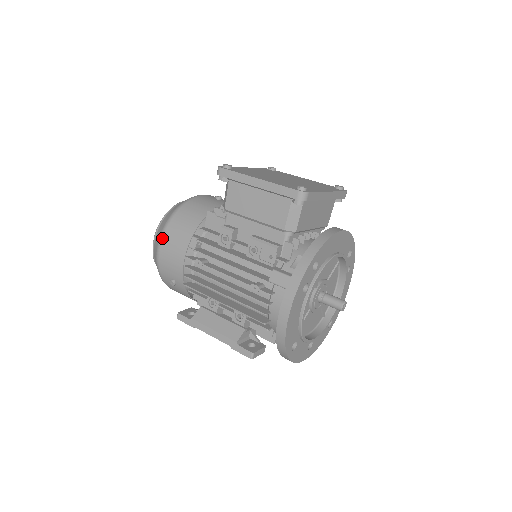
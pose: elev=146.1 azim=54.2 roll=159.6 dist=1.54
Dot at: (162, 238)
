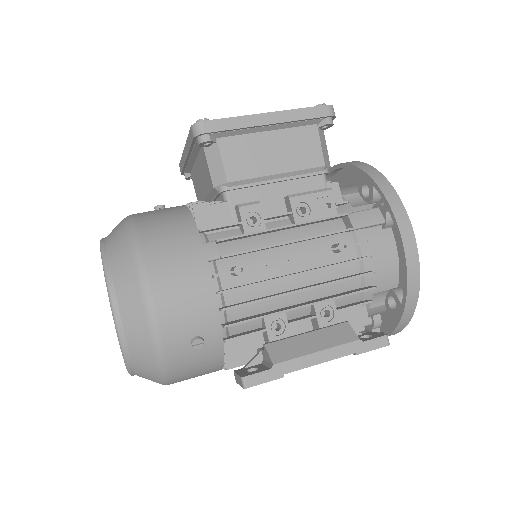
Dot at: (147, 276)
